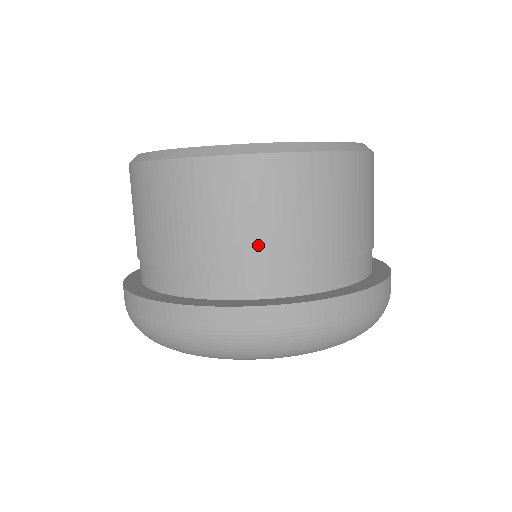
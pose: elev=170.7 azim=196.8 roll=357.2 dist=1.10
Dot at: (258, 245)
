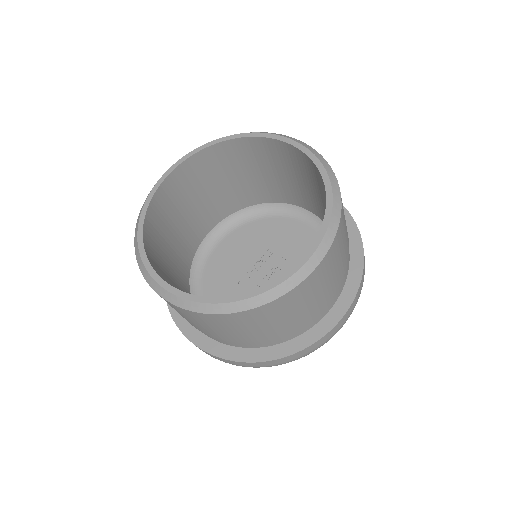
Dot at: (304, 316)
